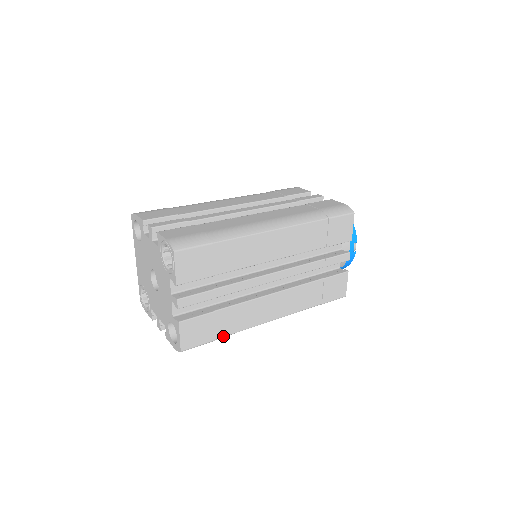
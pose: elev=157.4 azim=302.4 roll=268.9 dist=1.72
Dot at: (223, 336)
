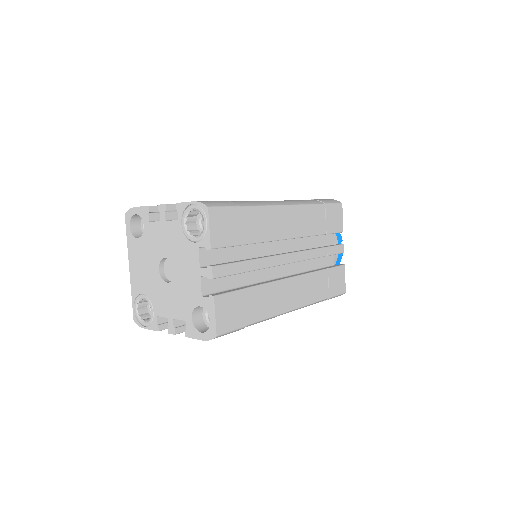
Dot at: (253, 322)
